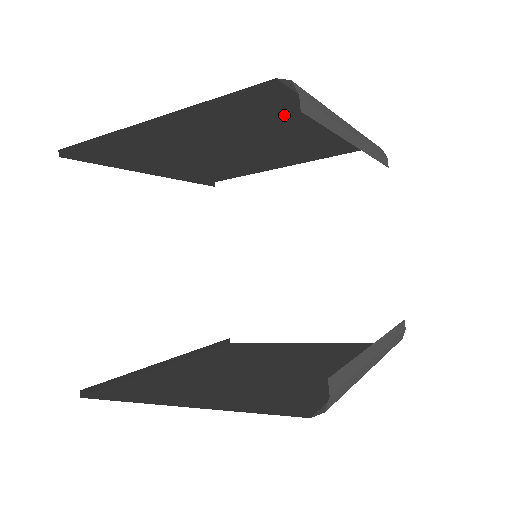
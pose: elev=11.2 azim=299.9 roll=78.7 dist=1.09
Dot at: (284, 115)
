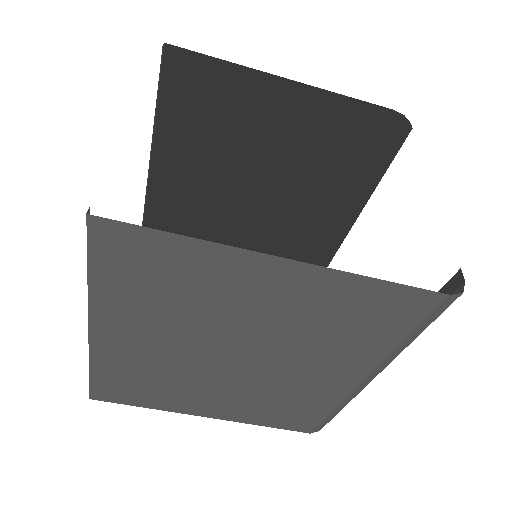
Dot at: (337, 160)
